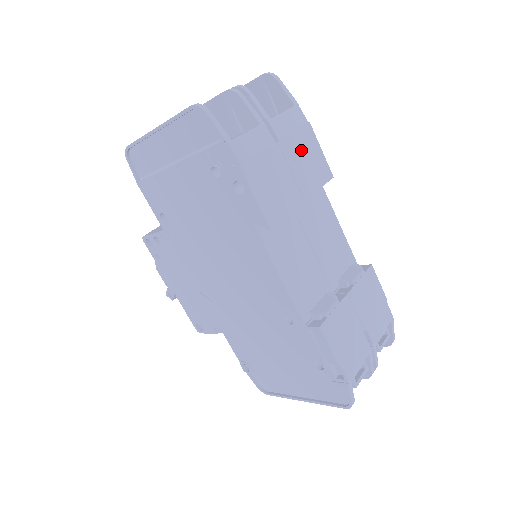
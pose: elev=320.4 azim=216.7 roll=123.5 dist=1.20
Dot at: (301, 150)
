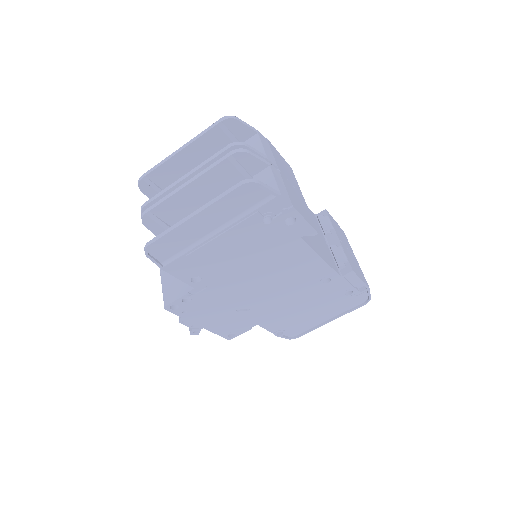
Dot at: (281, 164)
